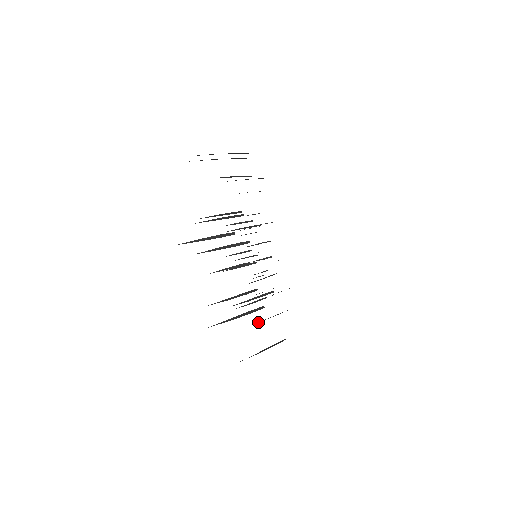
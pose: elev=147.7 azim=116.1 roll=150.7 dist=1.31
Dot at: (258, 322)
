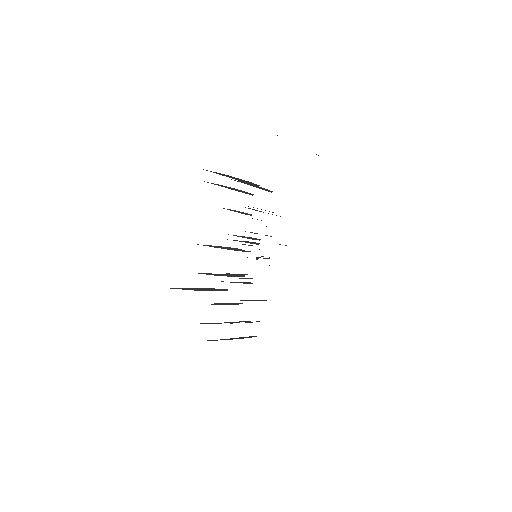
Dot at: occluded
